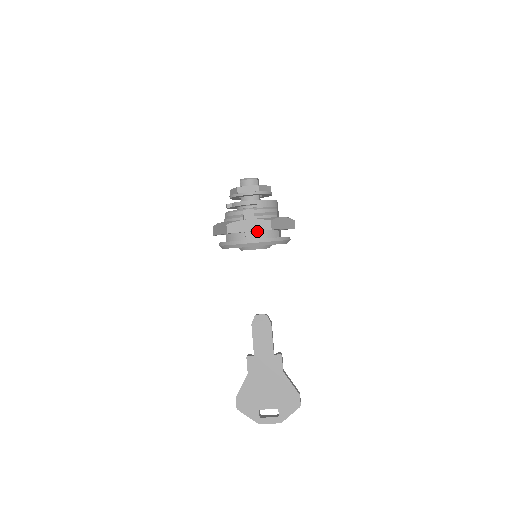
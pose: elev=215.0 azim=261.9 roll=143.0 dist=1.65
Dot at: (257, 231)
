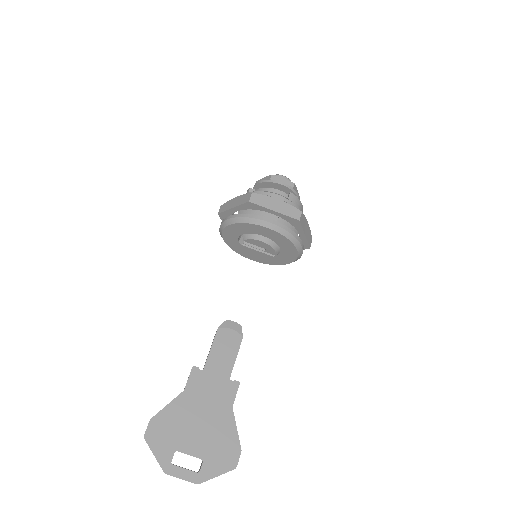
Dot at: (281, 217)
